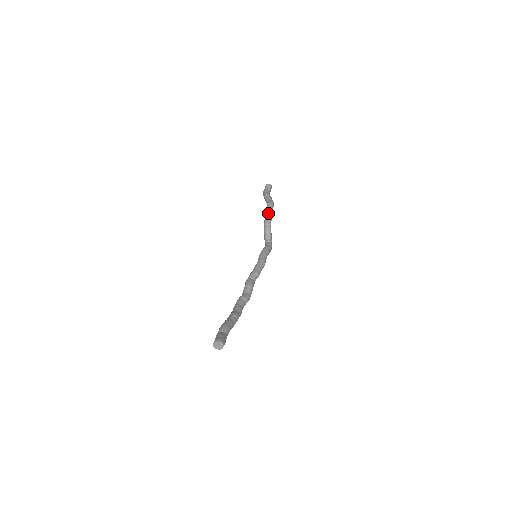
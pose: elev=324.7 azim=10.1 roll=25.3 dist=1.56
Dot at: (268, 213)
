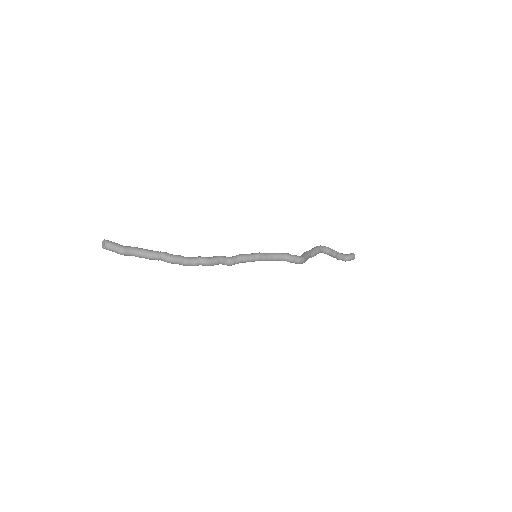
Dot at: occluded
